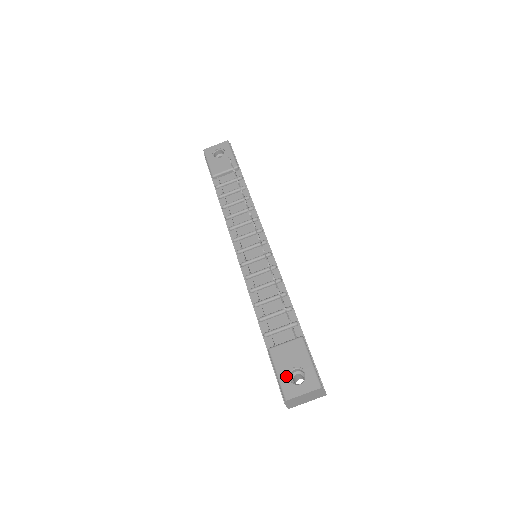
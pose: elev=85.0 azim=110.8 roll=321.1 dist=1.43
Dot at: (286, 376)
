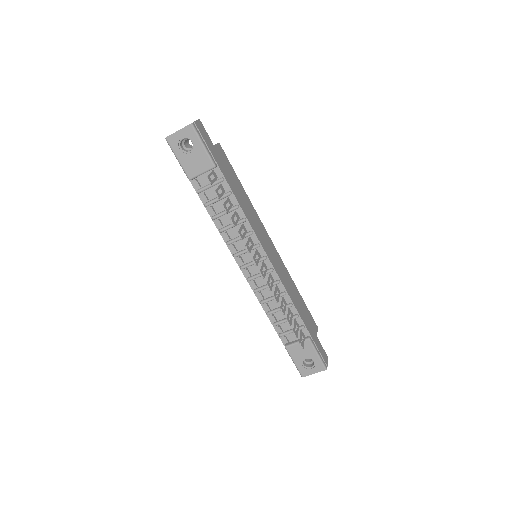
Dot at: (301, 364)
